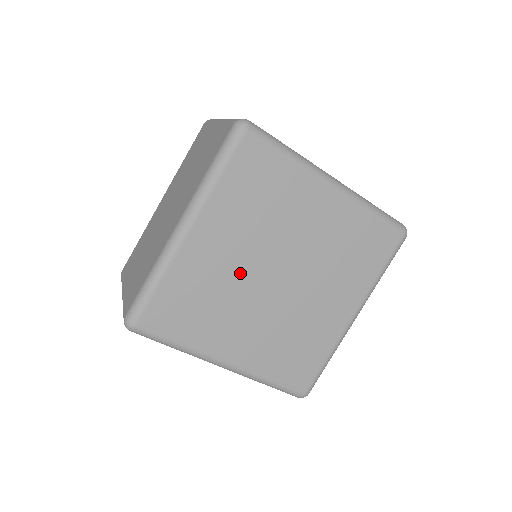
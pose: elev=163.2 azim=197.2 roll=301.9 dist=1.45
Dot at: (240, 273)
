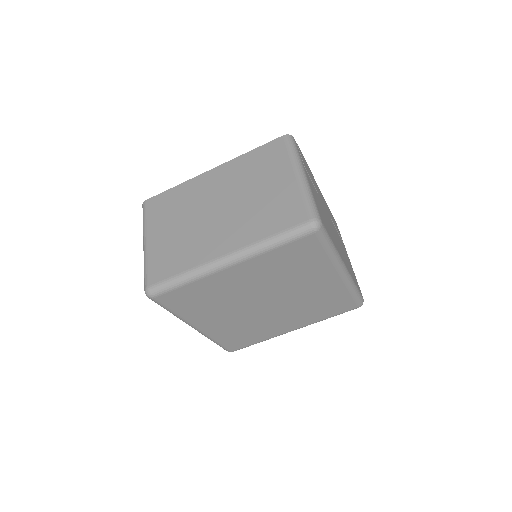
Dot at: (244, 294)
